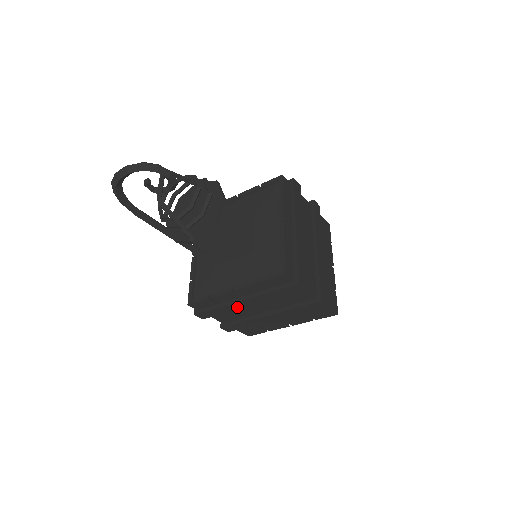
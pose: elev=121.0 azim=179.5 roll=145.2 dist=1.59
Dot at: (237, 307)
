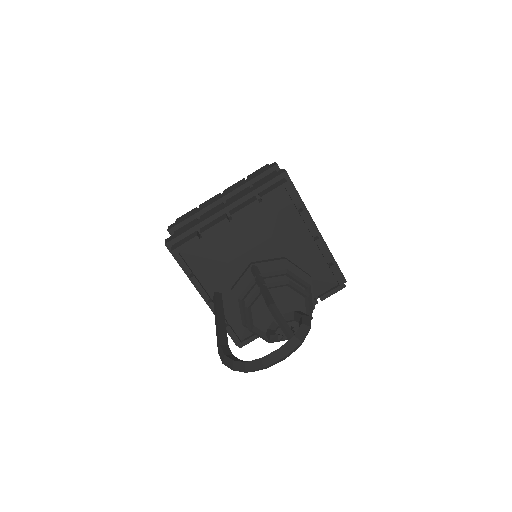
Dot at: occluded
